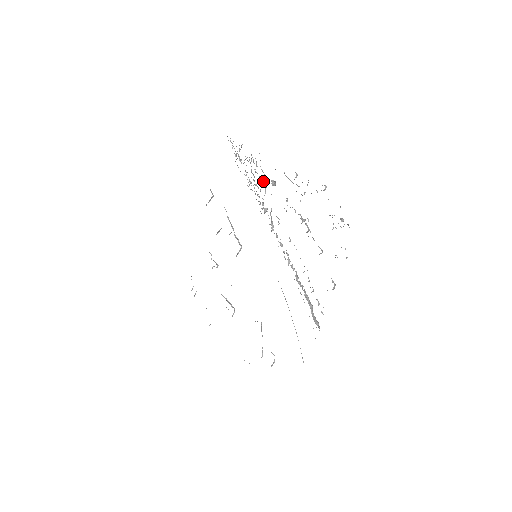
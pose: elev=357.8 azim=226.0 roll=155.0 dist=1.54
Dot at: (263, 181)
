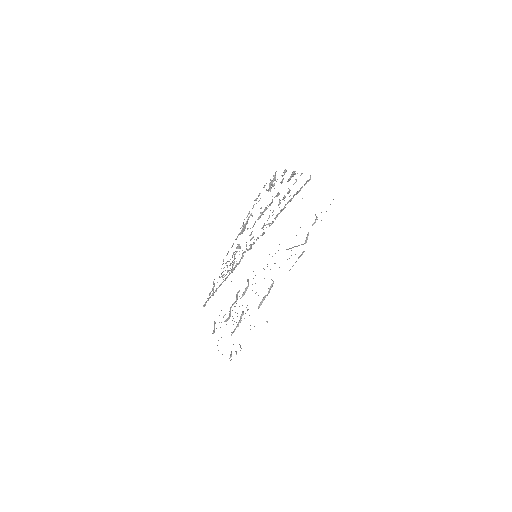
Dot at: occluded
